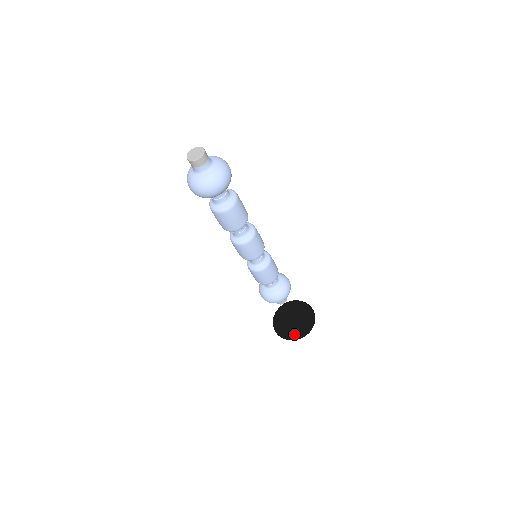
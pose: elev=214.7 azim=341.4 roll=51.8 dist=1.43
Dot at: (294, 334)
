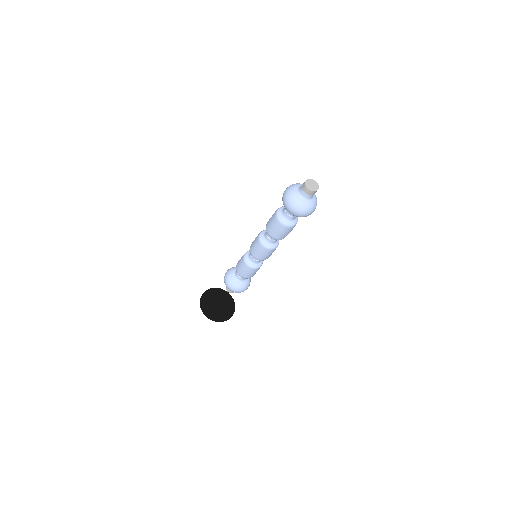
Dot at: (223, 316)
